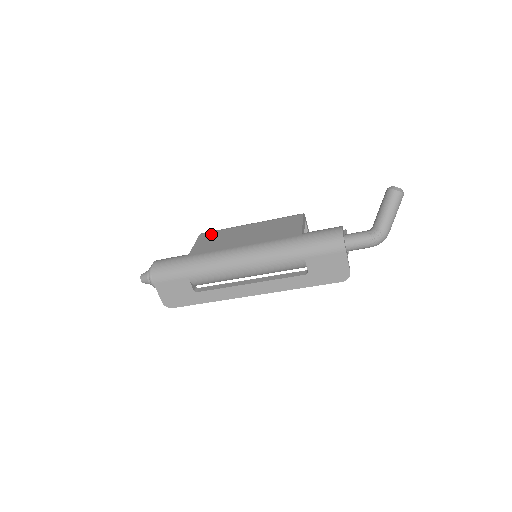
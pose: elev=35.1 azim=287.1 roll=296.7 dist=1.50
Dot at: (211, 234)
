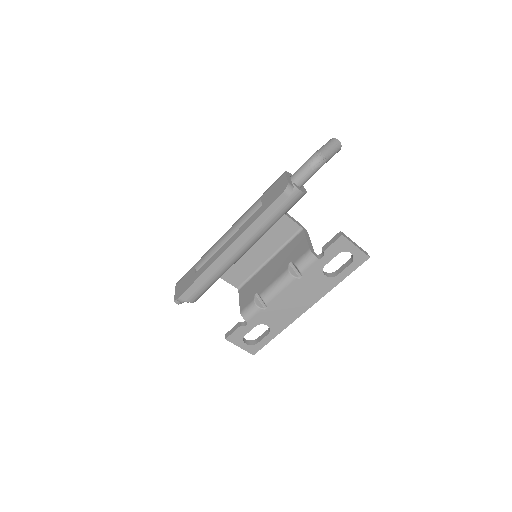
Dot at: occluded
